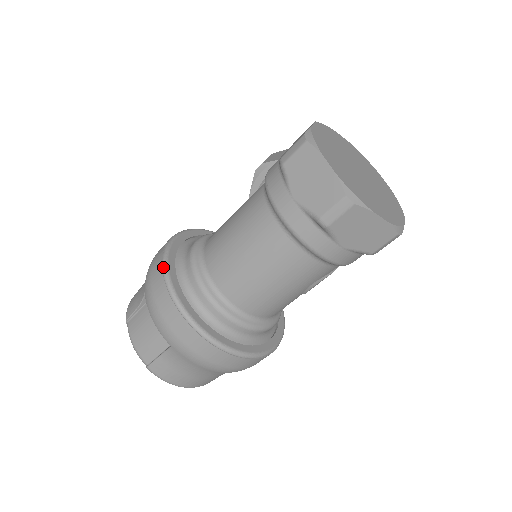
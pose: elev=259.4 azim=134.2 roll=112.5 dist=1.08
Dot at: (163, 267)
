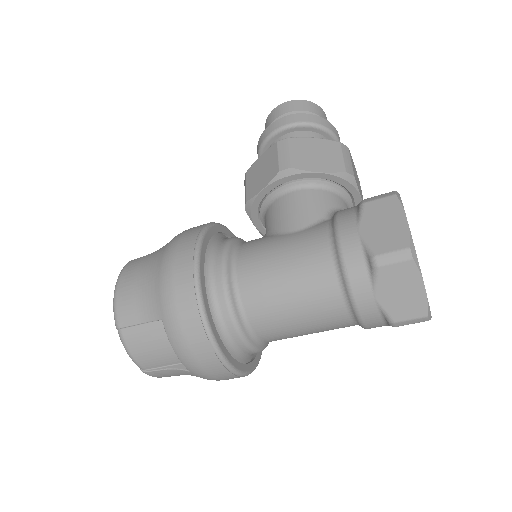
Dot at: (201, 311)
